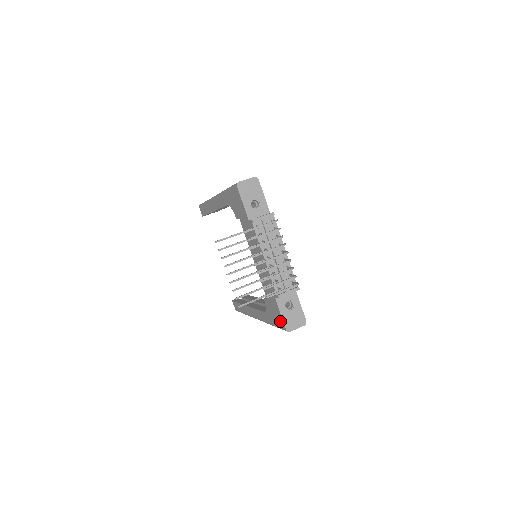
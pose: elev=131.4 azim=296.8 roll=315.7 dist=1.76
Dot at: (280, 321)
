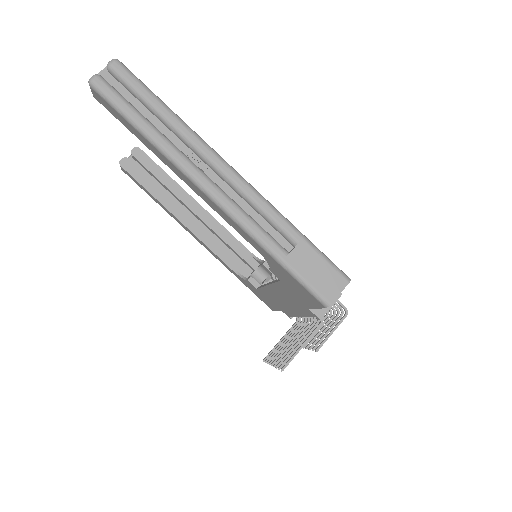
Dot at: (268, 305)
